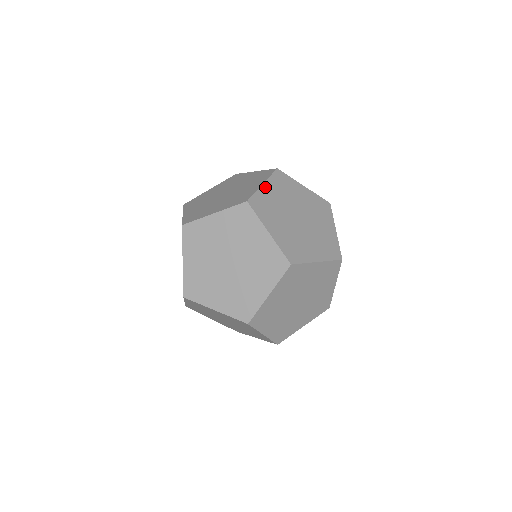
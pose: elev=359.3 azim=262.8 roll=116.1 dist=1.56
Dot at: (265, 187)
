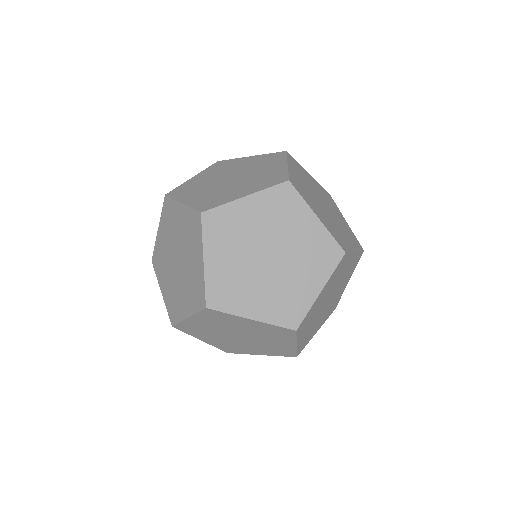
Dot at: (245, 201)
